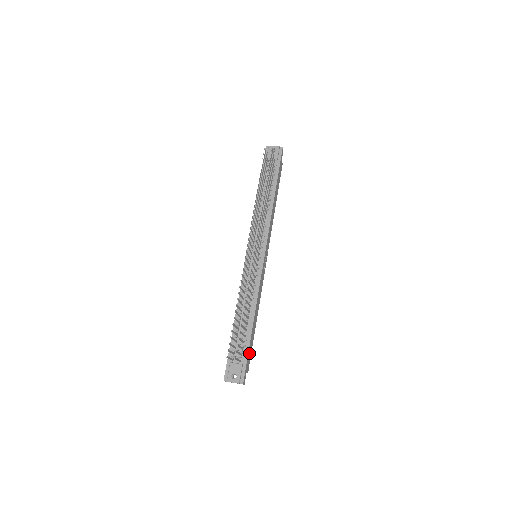
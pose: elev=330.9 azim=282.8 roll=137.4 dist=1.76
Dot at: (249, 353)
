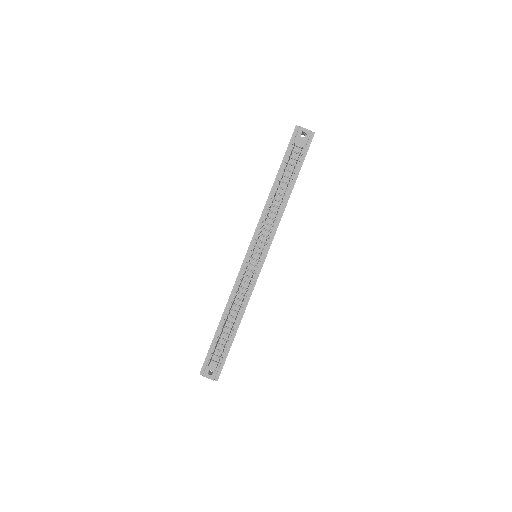
Dot at: occluded
